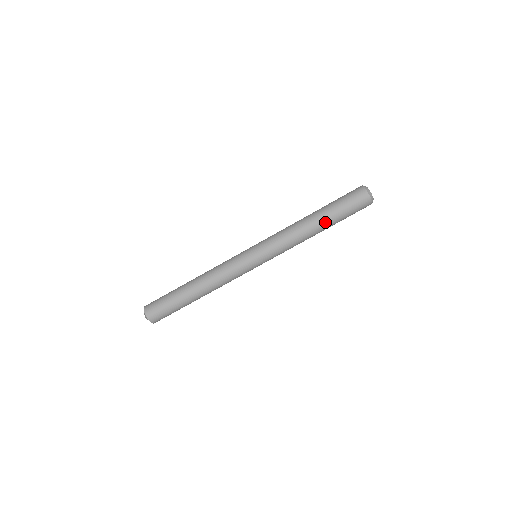
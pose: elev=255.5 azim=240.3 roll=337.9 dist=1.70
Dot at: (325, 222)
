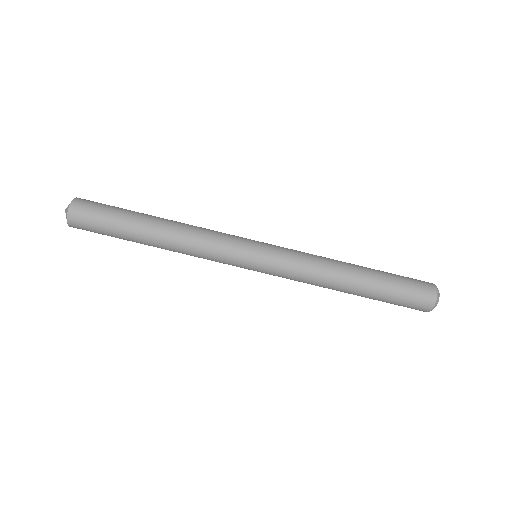
Dot at: (362, 294)
